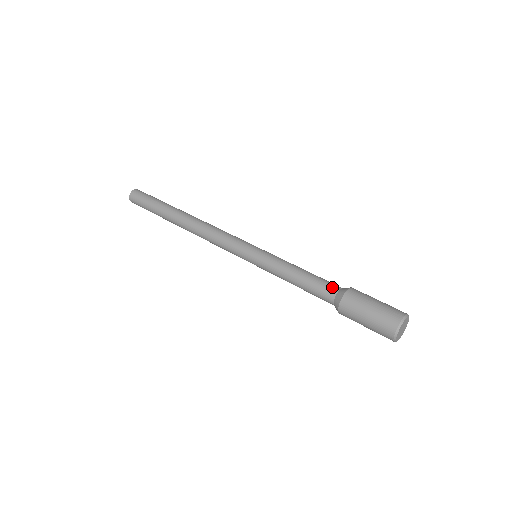
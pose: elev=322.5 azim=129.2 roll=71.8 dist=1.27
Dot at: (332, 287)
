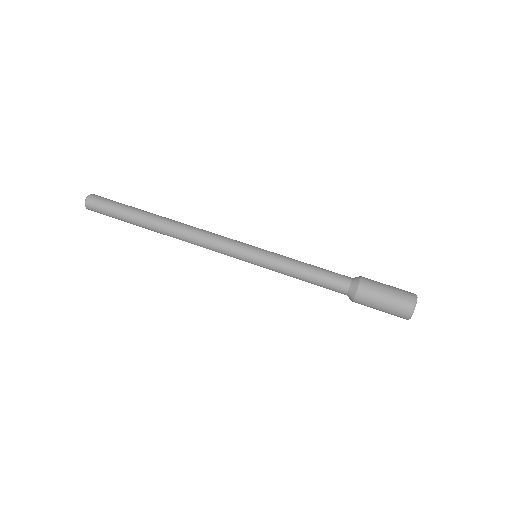
Dot at: (345, 276)
